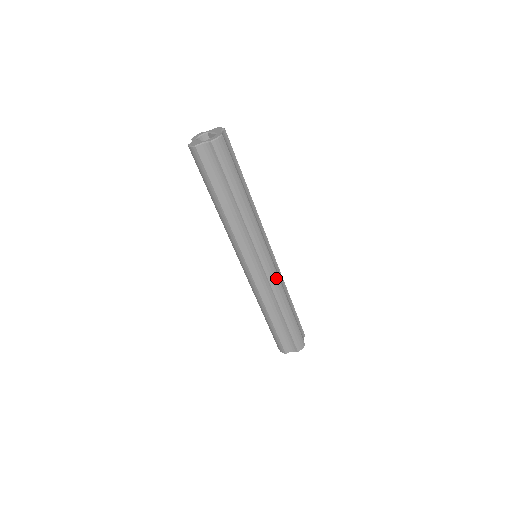
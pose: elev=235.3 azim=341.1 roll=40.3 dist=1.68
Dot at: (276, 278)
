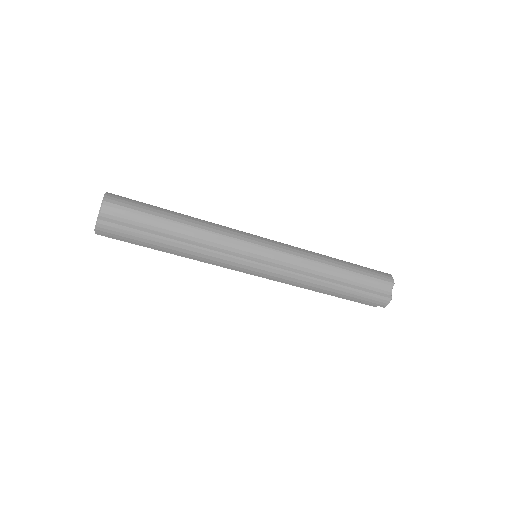
Dot at: (286, 274)
